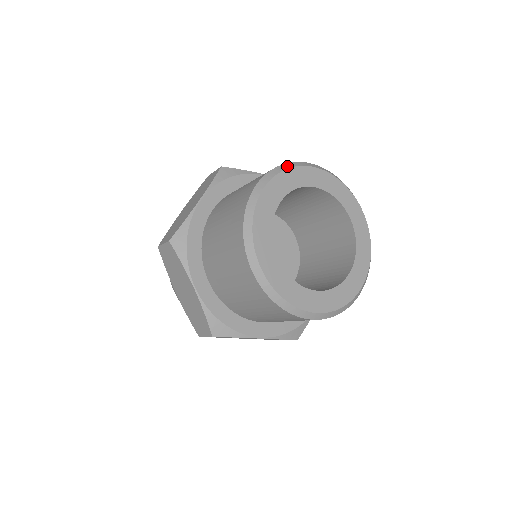
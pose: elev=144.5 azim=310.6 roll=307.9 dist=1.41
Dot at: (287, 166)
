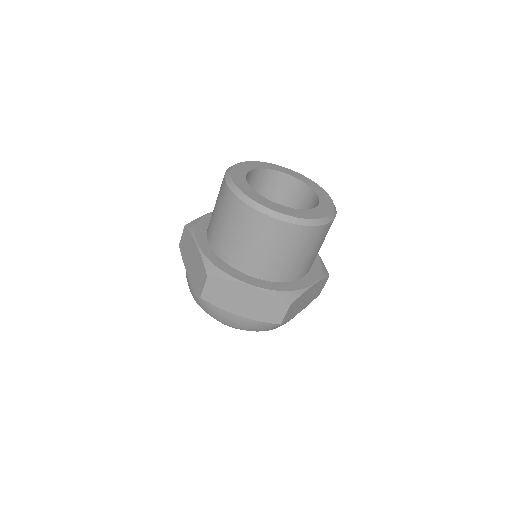
Dot at: (229, 169)
